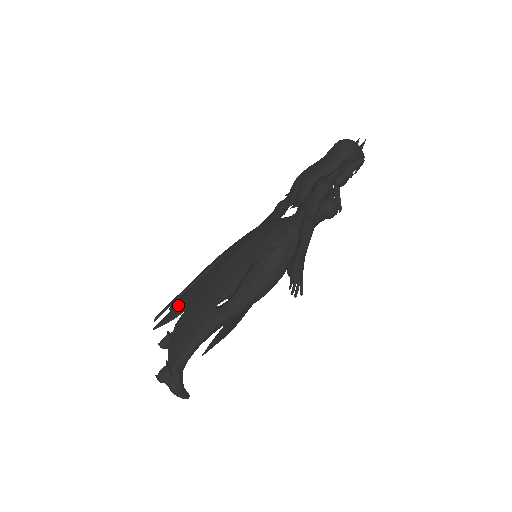
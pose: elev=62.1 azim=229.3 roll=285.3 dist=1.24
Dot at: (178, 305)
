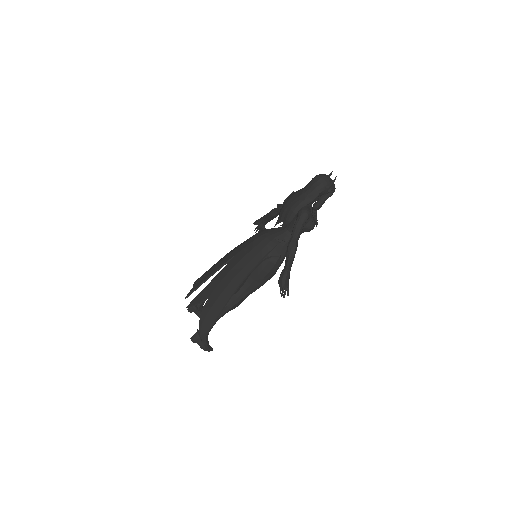
Dot at: (203, 293)
